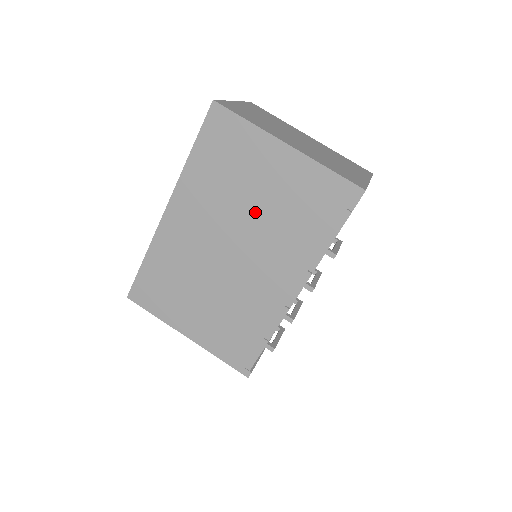
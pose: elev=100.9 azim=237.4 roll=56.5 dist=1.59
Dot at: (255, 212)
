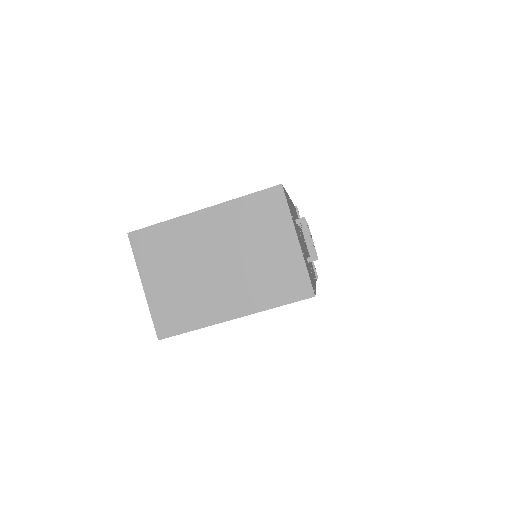
Dot at: occluded
